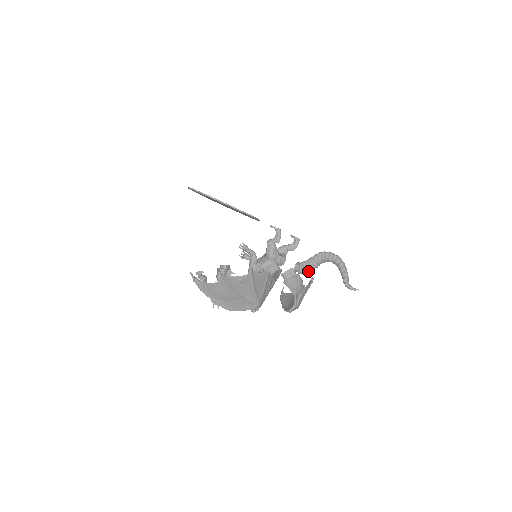
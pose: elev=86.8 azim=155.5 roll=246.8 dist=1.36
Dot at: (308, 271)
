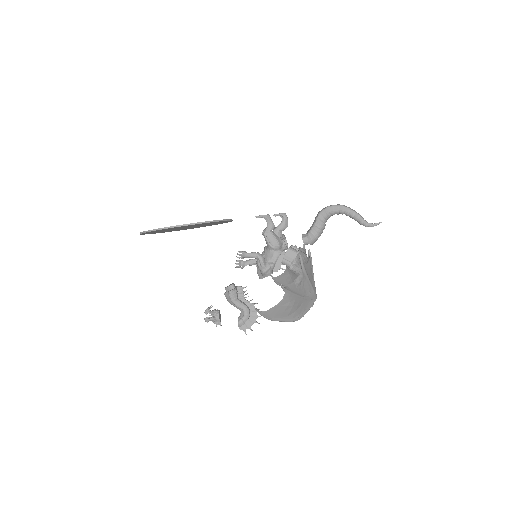
Dot at: occluded
